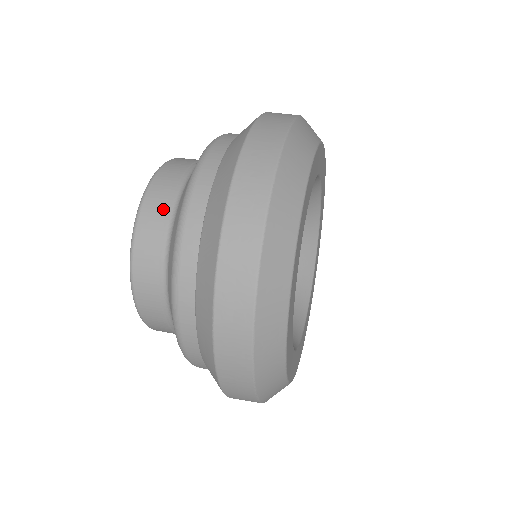
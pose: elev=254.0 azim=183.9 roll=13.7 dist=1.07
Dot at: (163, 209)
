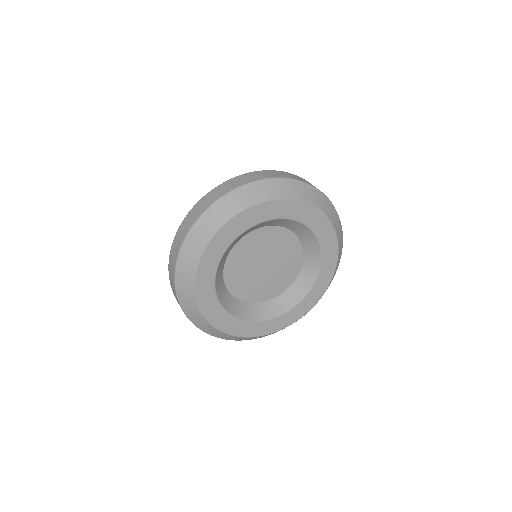
Dot at: occluded
